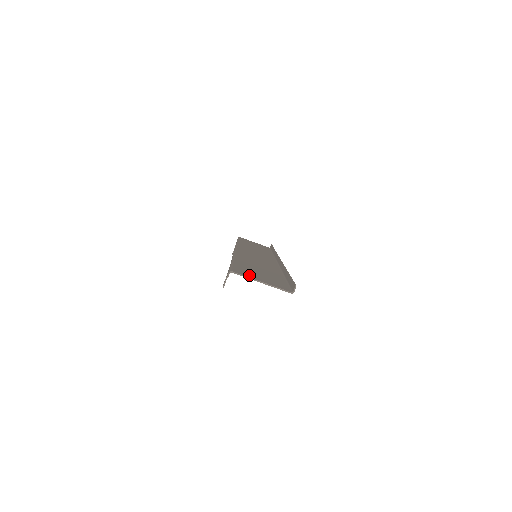
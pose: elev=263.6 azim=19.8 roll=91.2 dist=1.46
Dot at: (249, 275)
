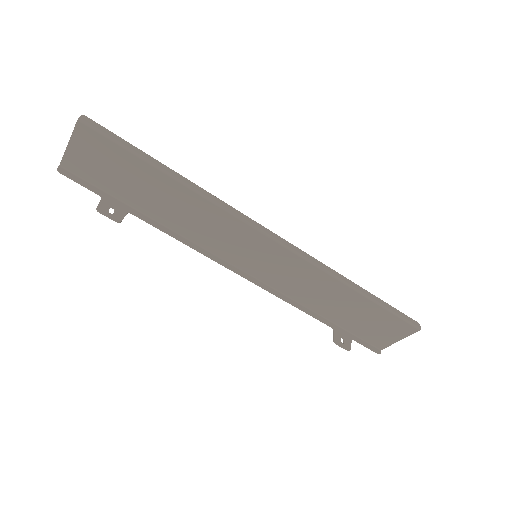
Dot at: (77, 159)
